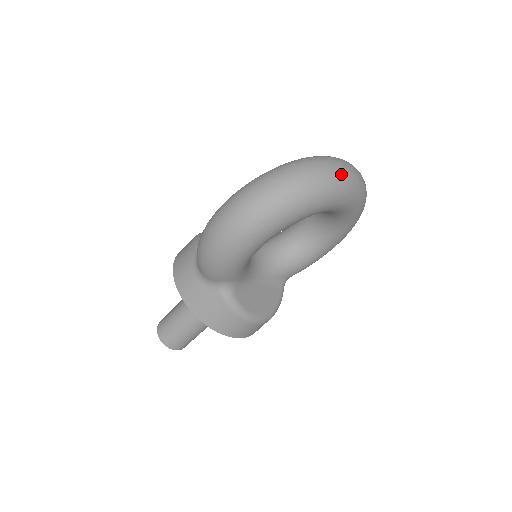
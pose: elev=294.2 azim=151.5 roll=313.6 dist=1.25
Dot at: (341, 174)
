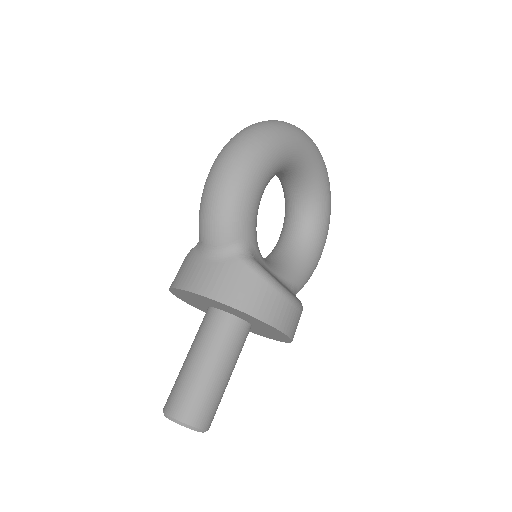
Dot at: occluded
